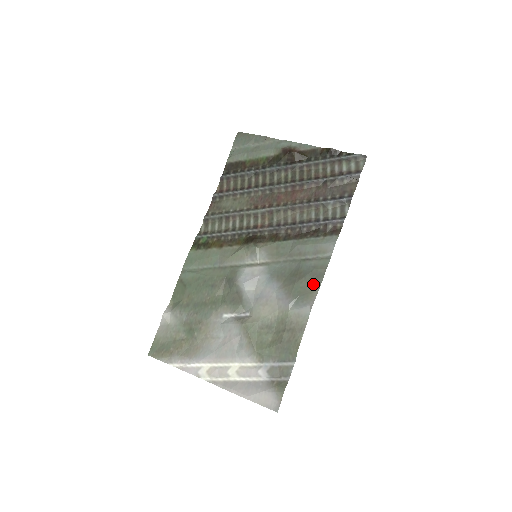
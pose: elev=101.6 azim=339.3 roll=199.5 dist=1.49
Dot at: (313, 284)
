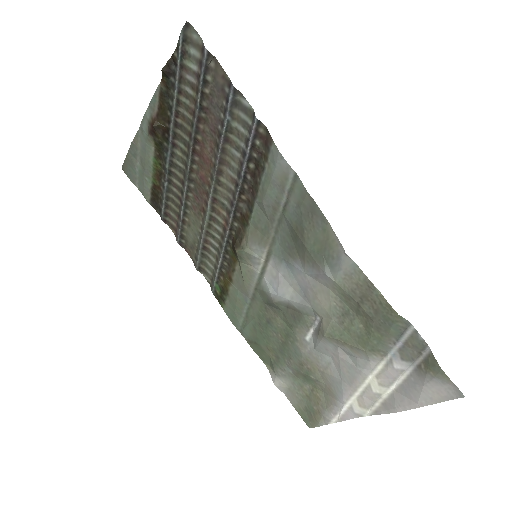
Dot at: (318, 226)
